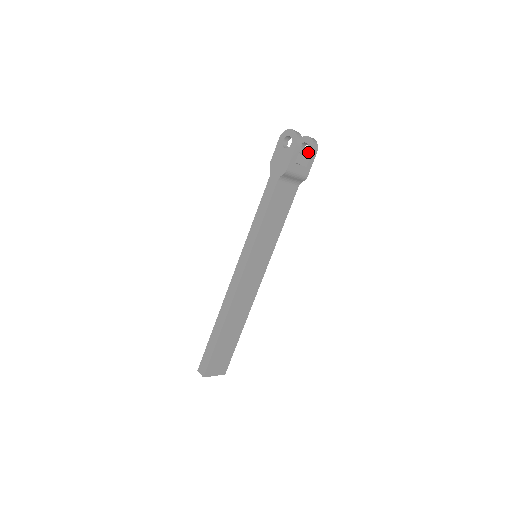
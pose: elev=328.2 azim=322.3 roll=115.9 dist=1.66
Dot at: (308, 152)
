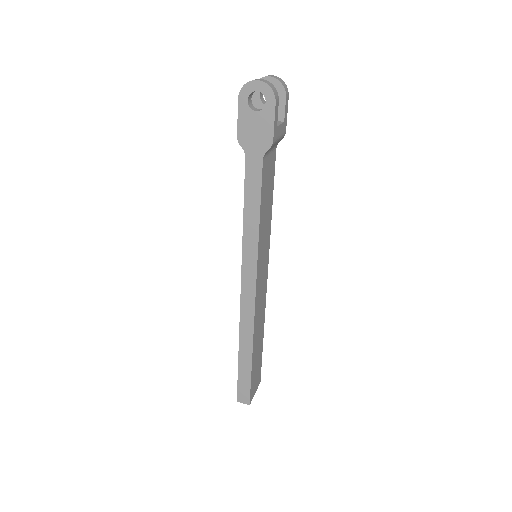
Dot at: (279, 100)
